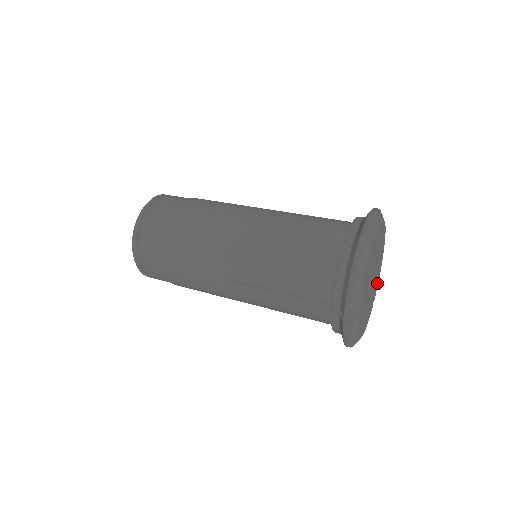
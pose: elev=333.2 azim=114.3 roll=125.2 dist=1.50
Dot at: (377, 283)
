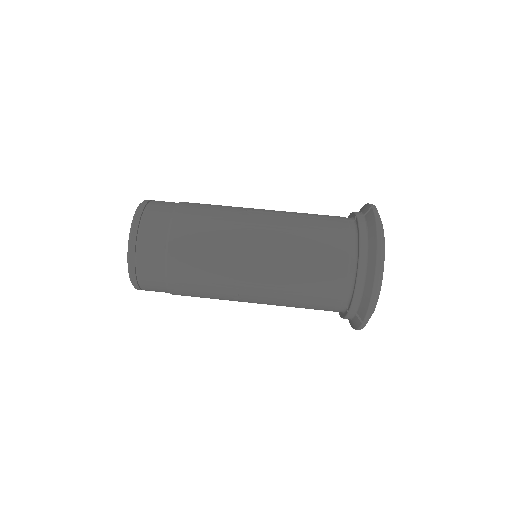
Dot at: occluded
